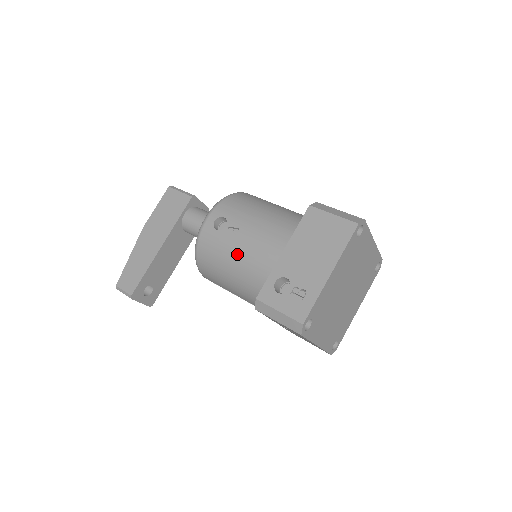
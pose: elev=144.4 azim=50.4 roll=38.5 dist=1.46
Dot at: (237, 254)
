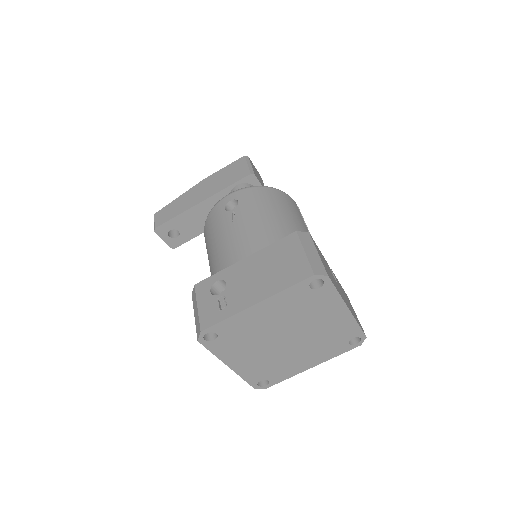
Dot at: (221, 239)
